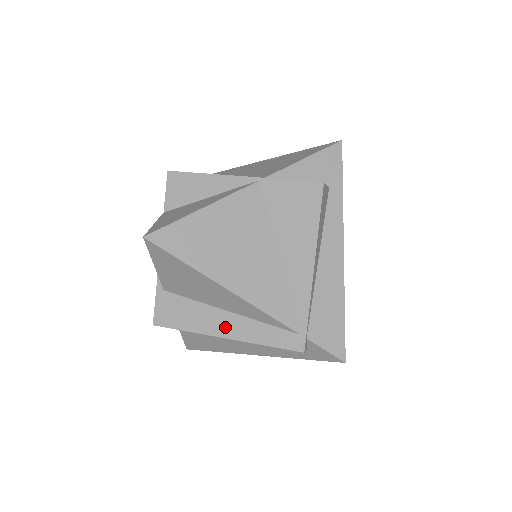
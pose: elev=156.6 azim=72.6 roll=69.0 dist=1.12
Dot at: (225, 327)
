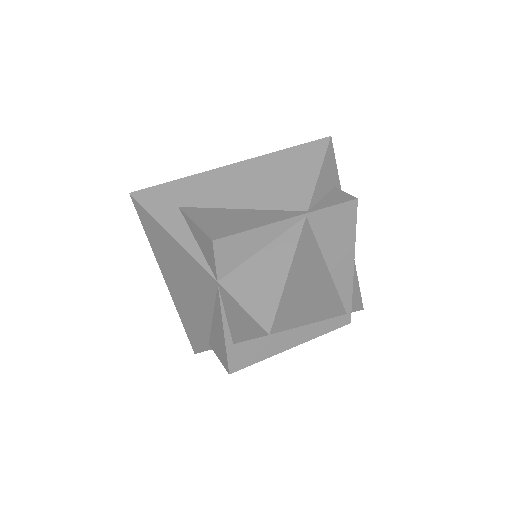
Dot at: (293, 340)
